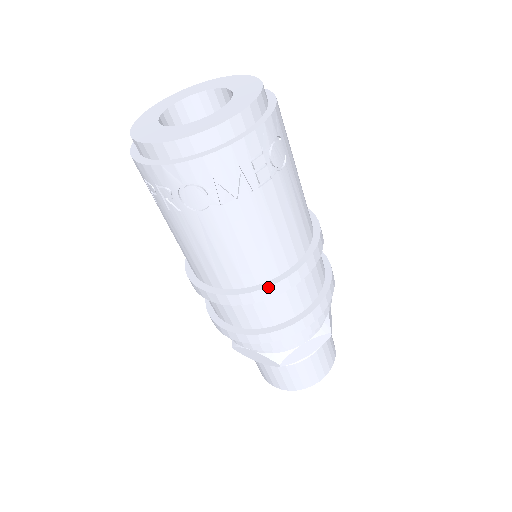
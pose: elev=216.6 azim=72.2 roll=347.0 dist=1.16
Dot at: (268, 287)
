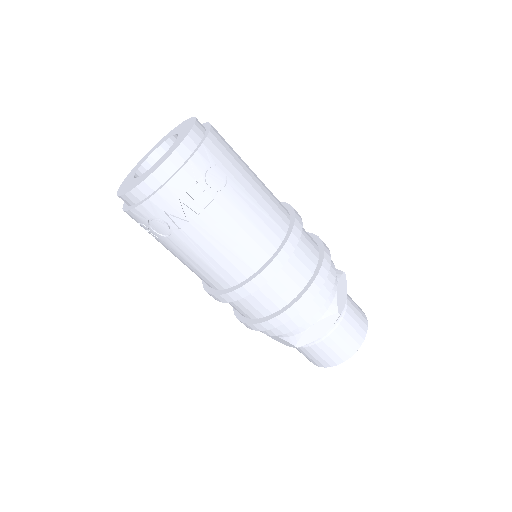
Dot at: (246, 284)
